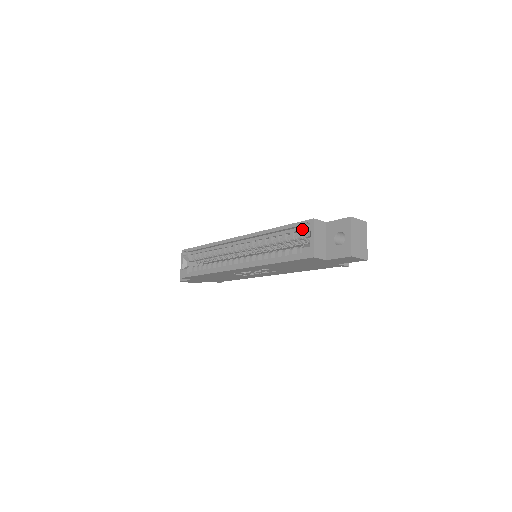
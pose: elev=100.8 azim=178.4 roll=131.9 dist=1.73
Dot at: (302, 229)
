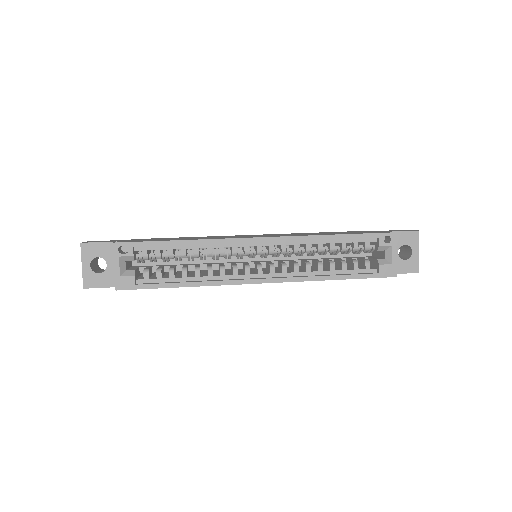
Dot at: (380, 242)
